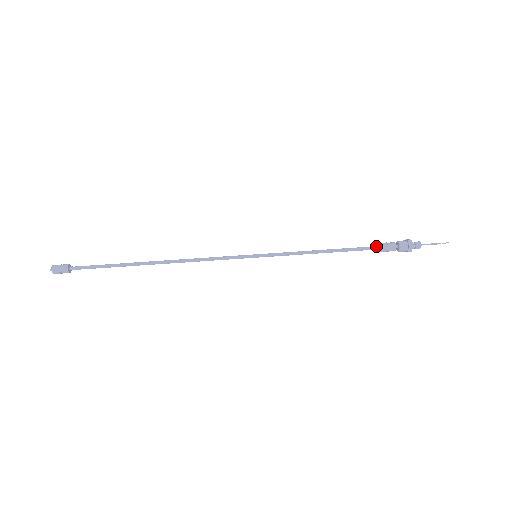
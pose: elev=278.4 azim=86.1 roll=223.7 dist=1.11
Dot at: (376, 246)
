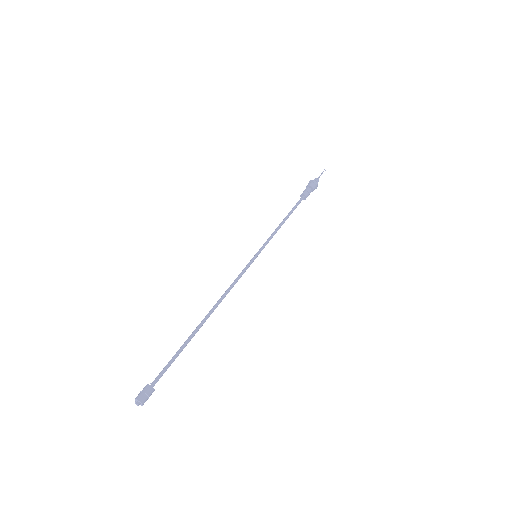
Dot at: (301, 197)
